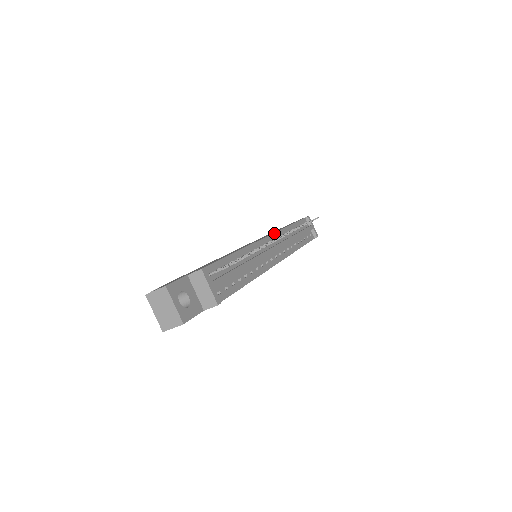
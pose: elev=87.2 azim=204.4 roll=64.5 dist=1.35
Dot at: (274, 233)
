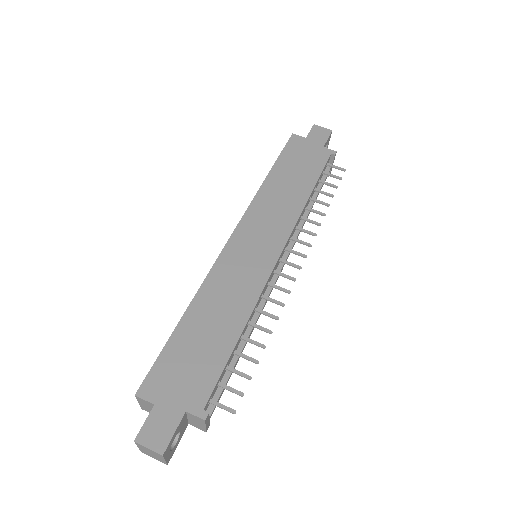
Dot at: (290, 236)
